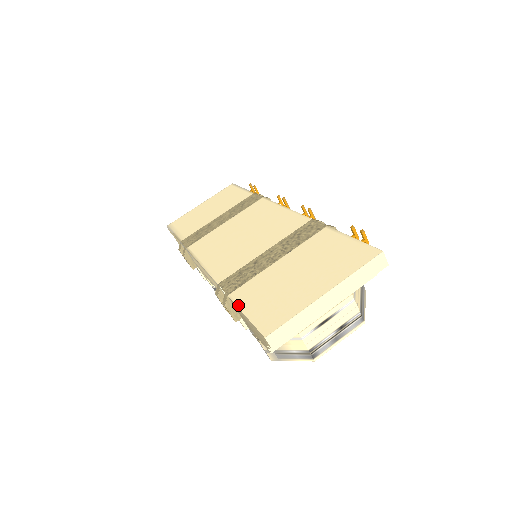
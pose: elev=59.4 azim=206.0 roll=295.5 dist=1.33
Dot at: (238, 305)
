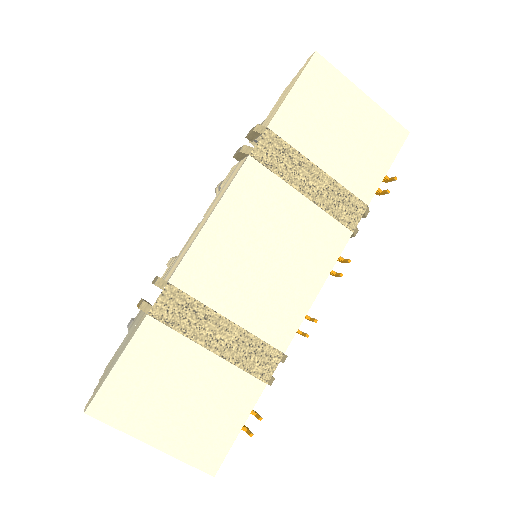
Dot at: (131, 343)
